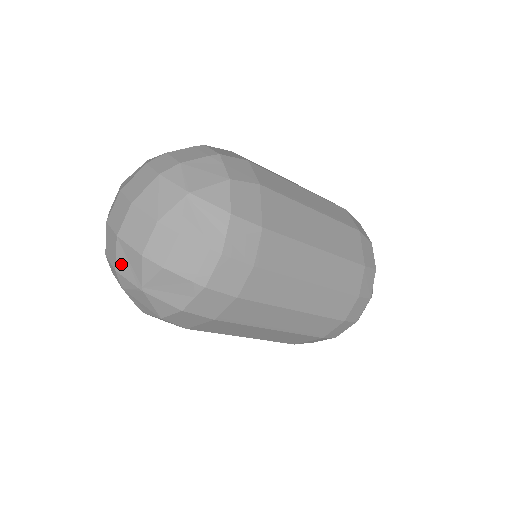
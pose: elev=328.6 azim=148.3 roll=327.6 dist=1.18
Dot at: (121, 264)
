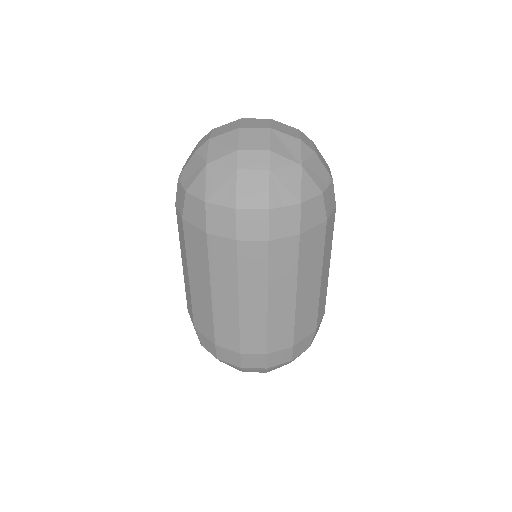
Dot at: (277, 146)
